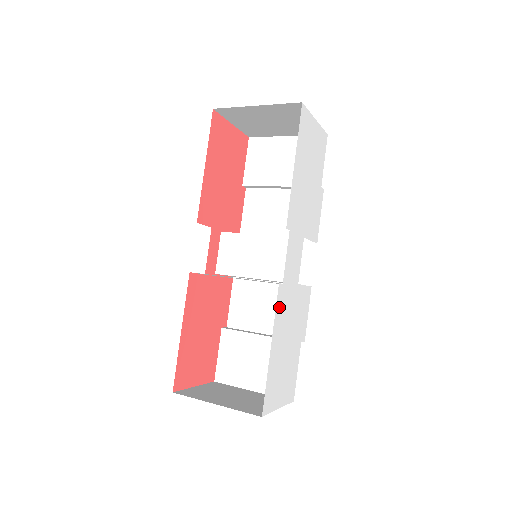
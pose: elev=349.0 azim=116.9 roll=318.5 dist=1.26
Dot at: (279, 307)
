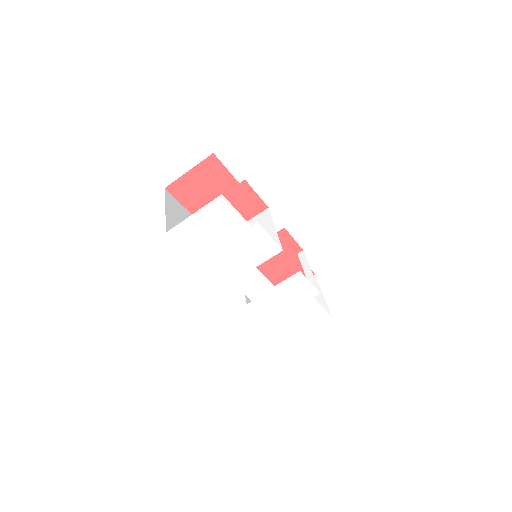
Dot at: (260, 309)
